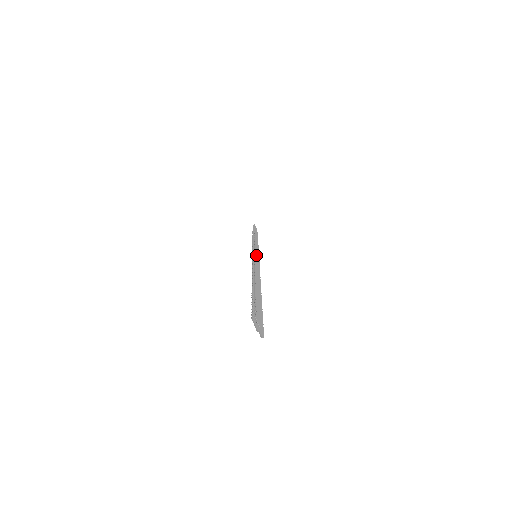
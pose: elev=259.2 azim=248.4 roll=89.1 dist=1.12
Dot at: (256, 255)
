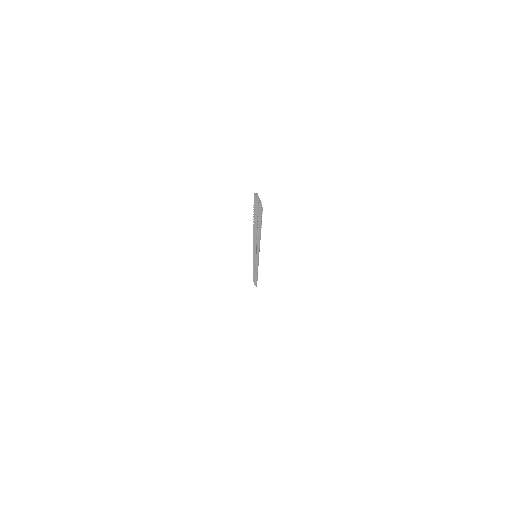
Dot at: occluded
